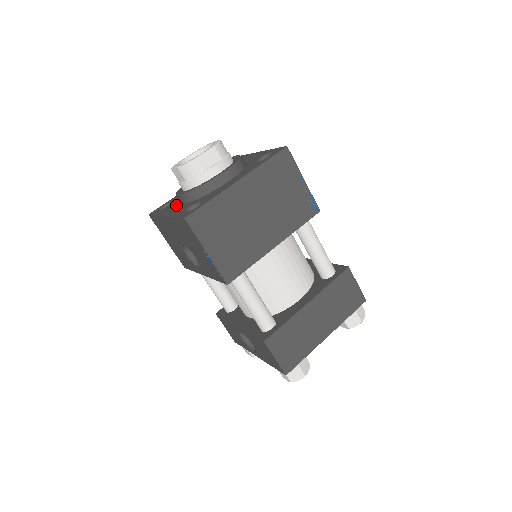
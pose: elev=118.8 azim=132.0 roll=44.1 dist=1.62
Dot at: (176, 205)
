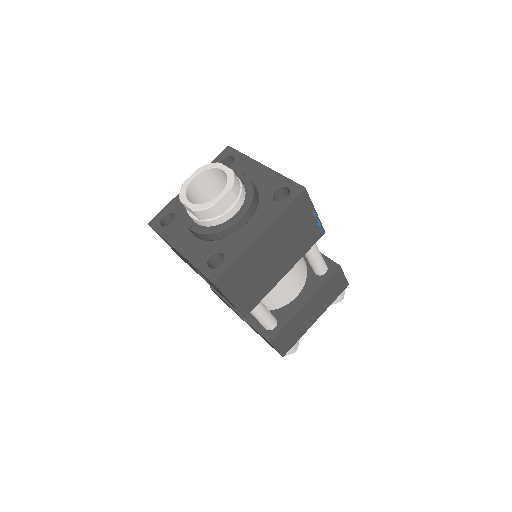
Dot at: (185, 232)
